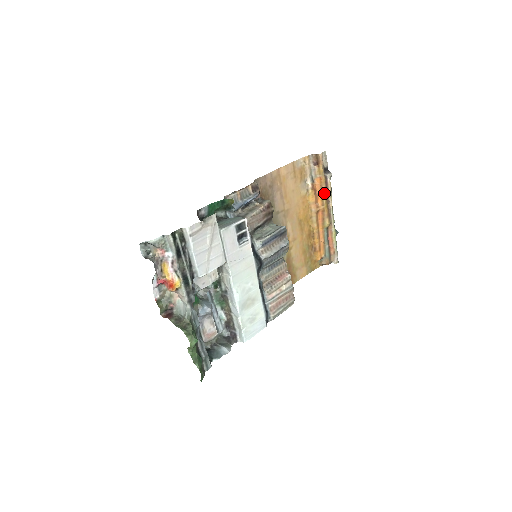
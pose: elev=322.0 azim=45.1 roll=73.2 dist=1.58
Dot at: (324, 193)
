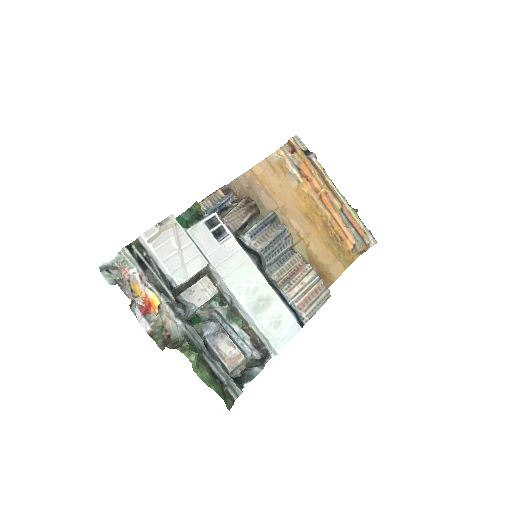
Dot at: (316, 175)
